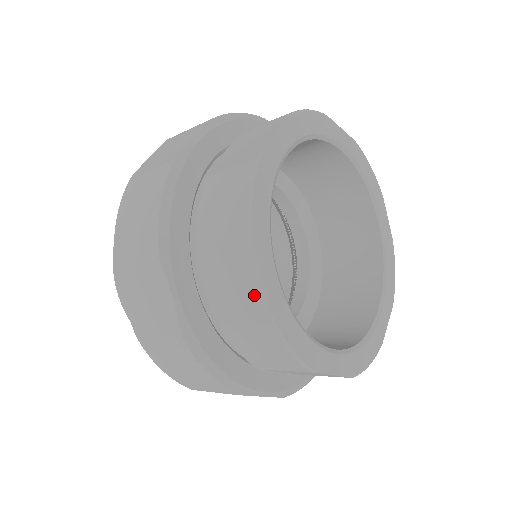
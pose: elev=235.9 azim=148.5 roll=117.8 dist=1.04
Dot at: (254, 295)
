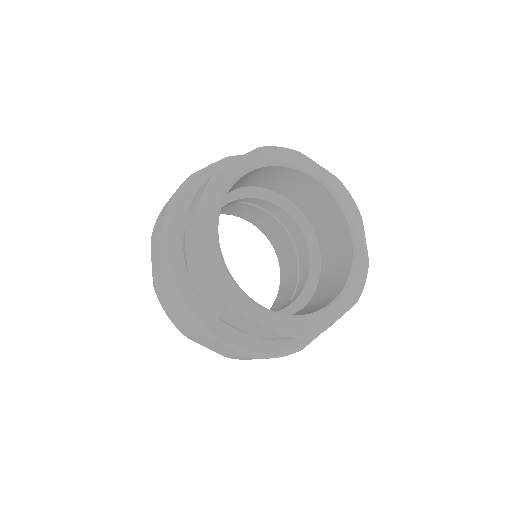
Dot at: (261, 328)
